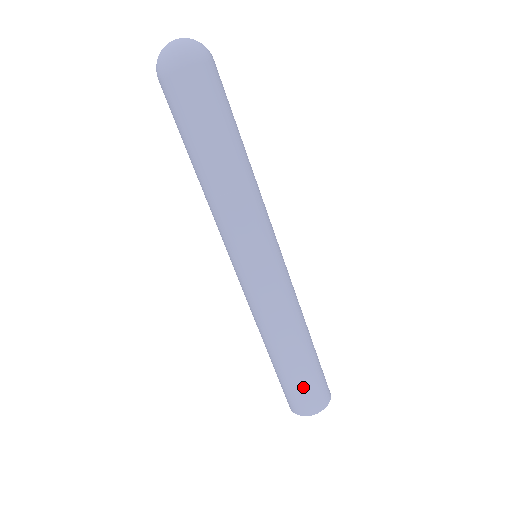
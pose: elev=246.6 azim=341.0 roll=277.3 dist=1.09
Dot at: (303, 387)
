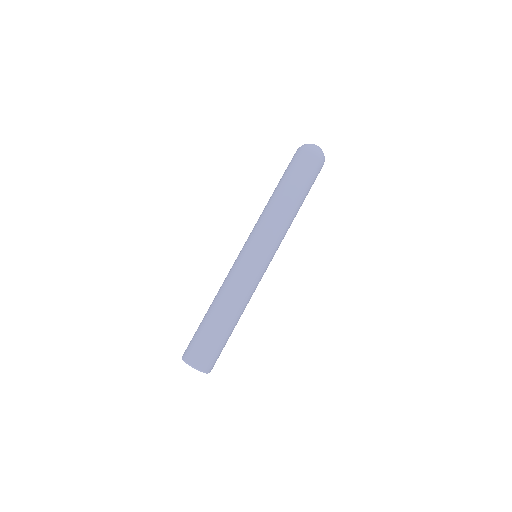
Dot at: (196, 335)
